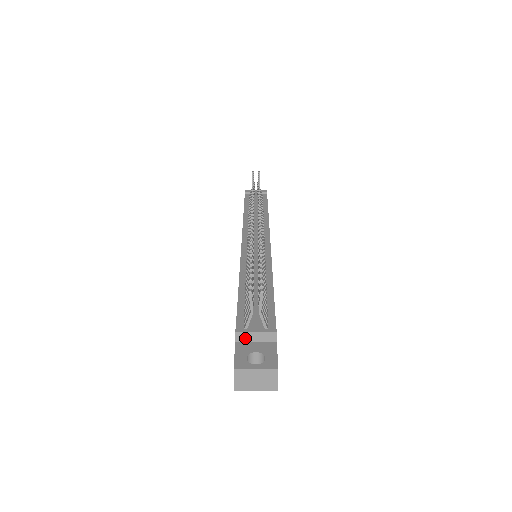
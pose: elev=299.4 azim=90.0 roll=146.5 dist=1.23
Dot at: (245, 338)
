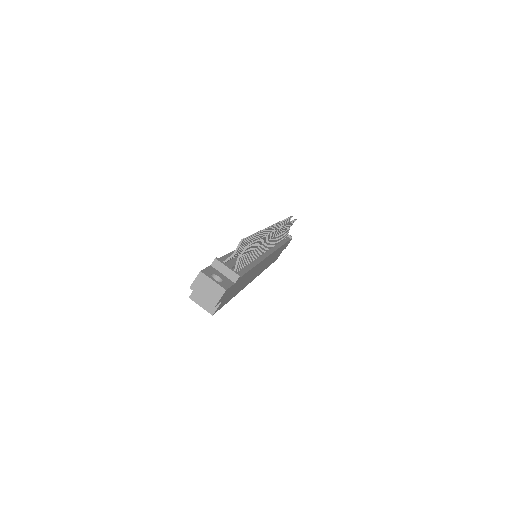
Dot at: (218, 266)
